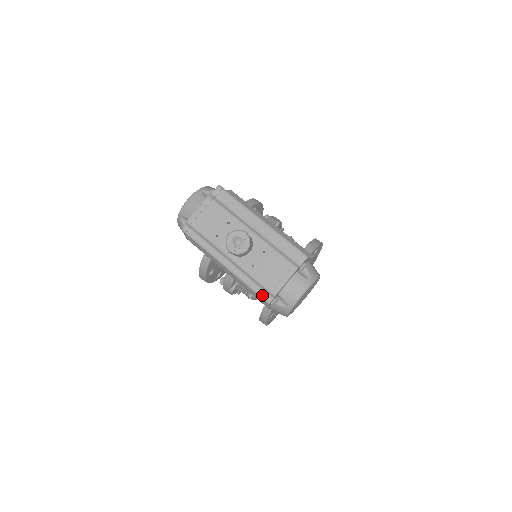
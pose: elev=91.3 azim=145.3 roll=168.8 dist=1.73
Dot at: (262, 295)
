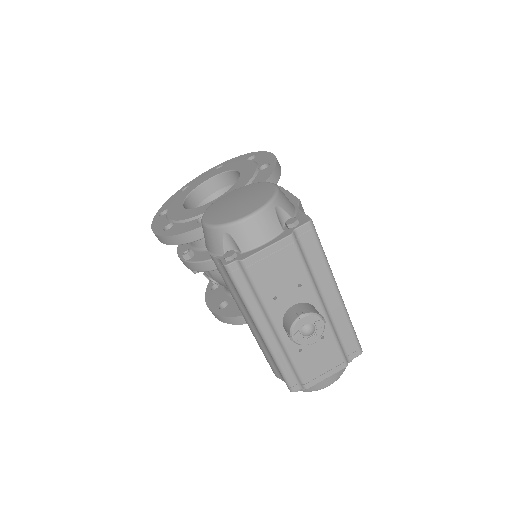
Dot at: (291, 382)
